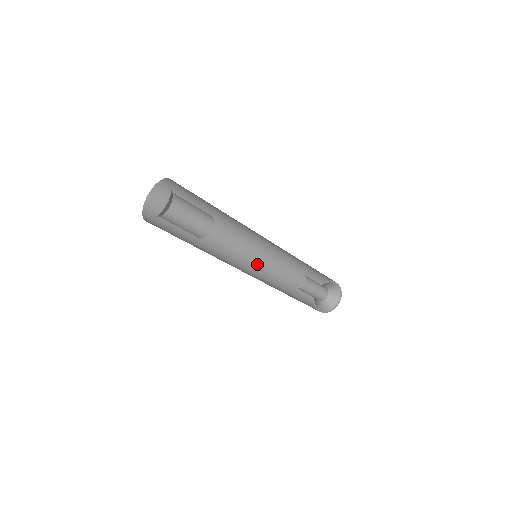
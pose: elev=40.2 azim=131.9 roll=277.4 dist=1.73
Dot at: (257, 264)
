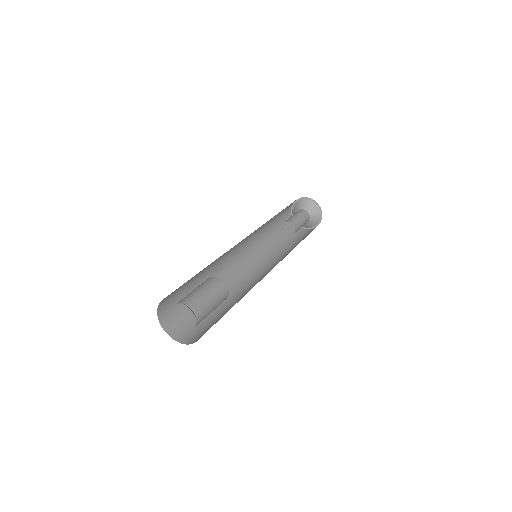
Dot at: (249, 245)
